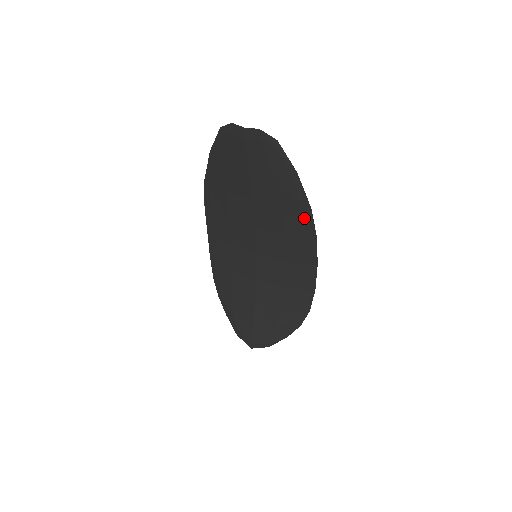
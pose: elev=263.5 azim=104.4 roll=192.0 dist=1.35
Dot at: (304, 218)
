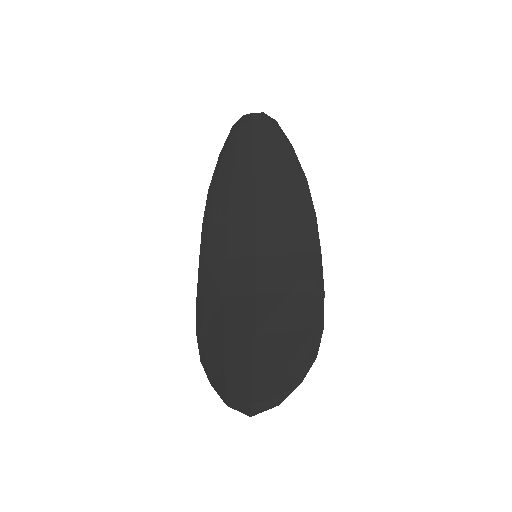
Dot at: (302, 191)
